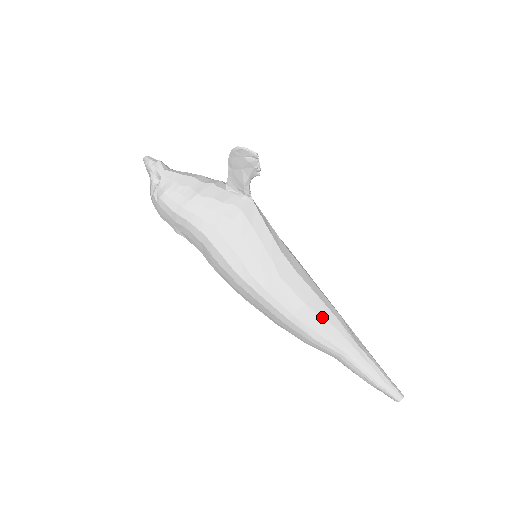
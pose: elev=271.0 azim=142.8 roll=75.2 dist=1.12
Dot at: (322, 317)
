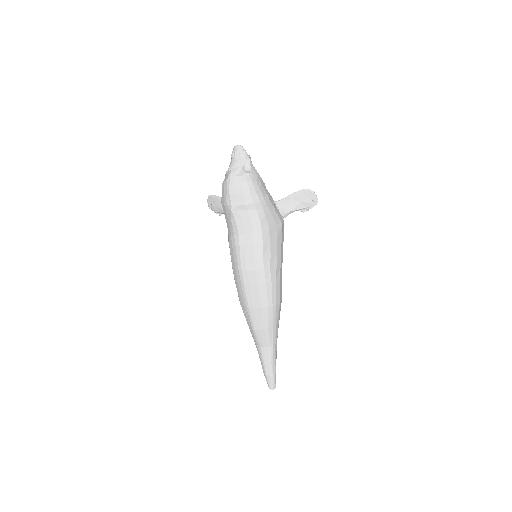
Dot at: (279, 316)
